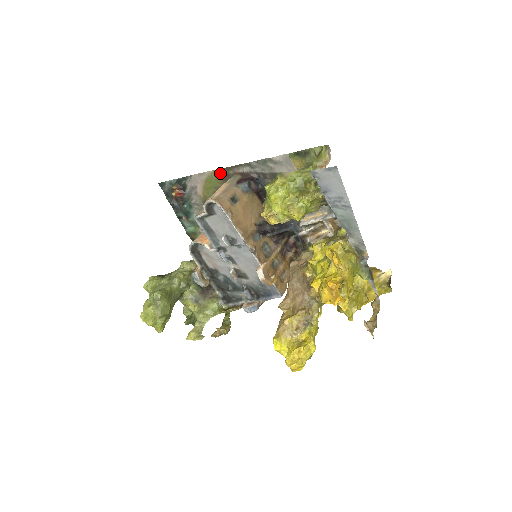
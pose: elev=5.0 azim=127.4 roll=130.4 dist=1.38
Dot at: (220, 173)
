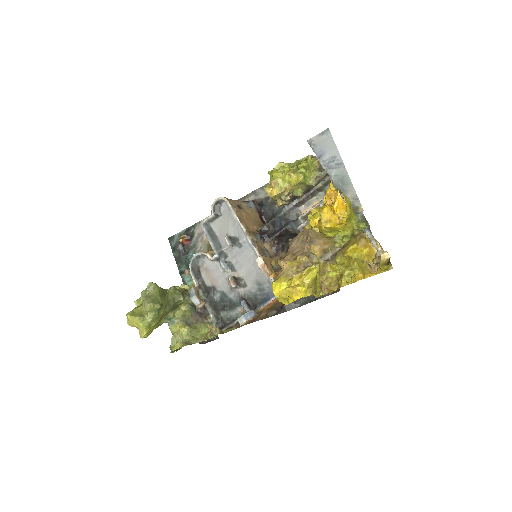
Dot at: occluded
